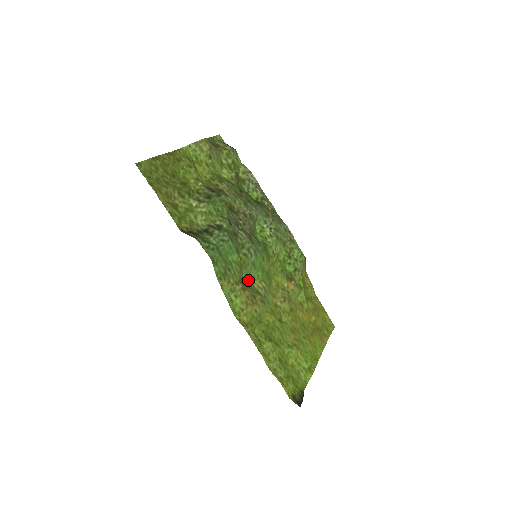
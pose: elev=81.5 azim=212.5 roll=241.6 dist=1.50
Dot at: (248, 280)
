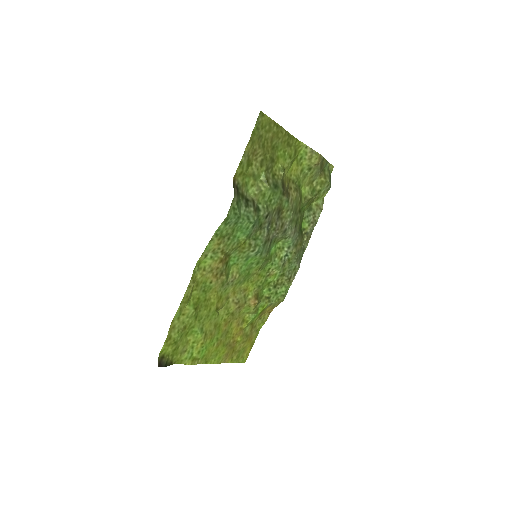
Dot at: (232, 261)
